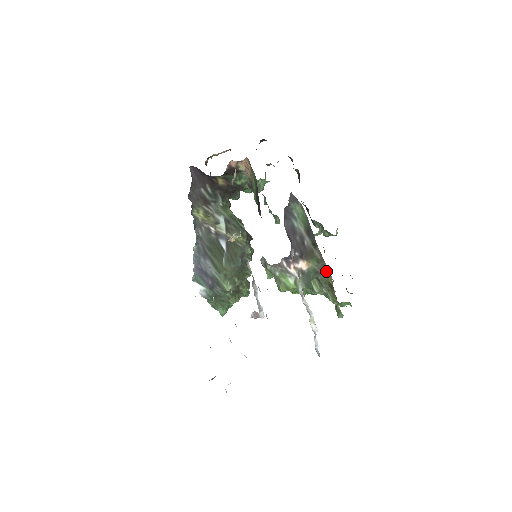
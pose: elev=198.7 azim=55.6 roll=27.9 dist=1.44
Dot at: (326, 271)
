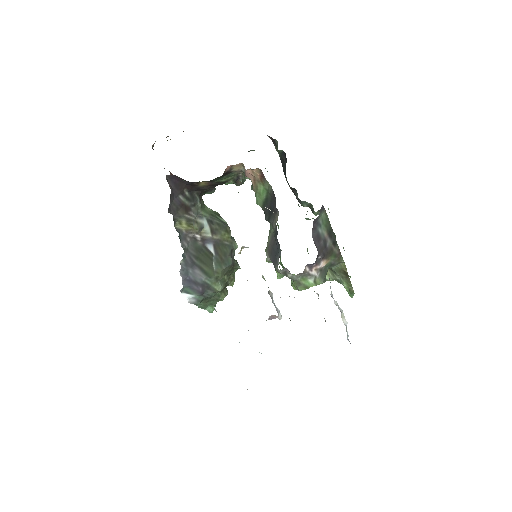
Dot at: (341, 262)
